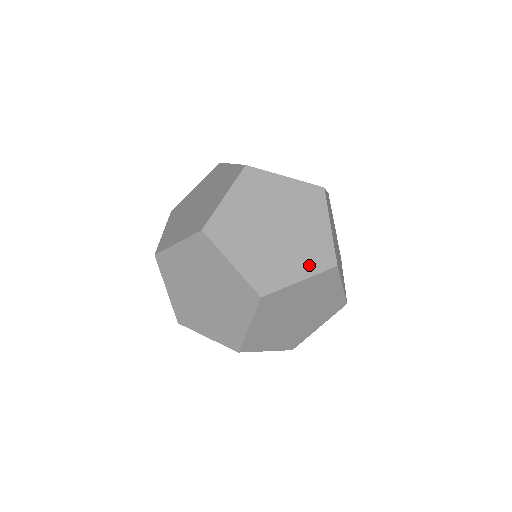
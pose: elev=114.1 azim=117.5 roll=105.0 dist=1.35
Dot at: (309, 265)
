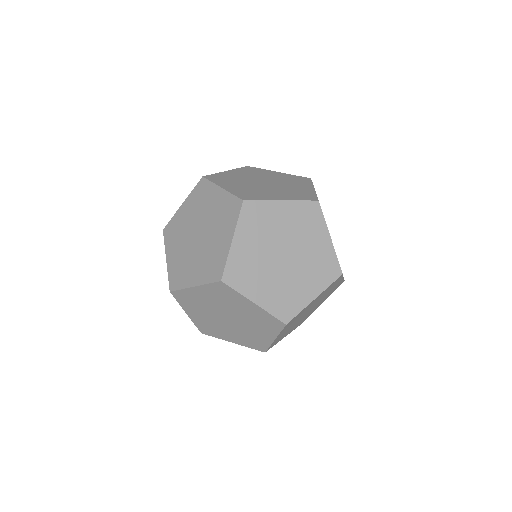
Dot at: (272, 302)
